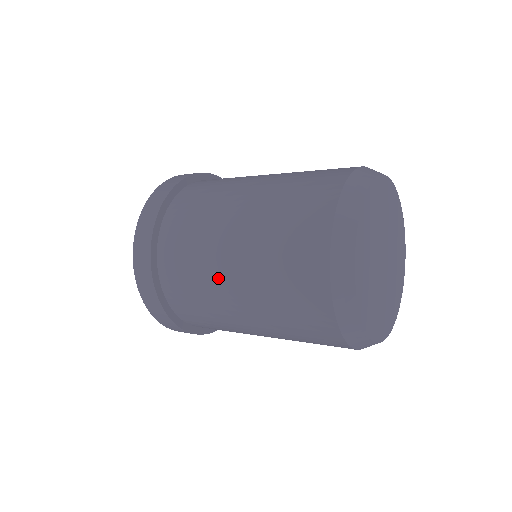
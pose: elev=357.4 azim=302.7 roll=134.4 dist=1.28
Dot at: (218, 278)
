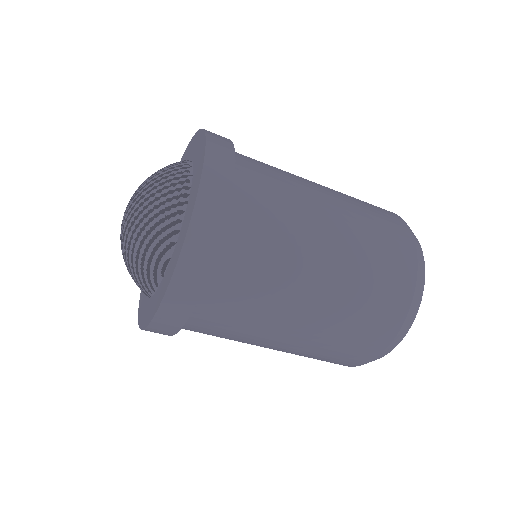
Dot at: (307, 260)
